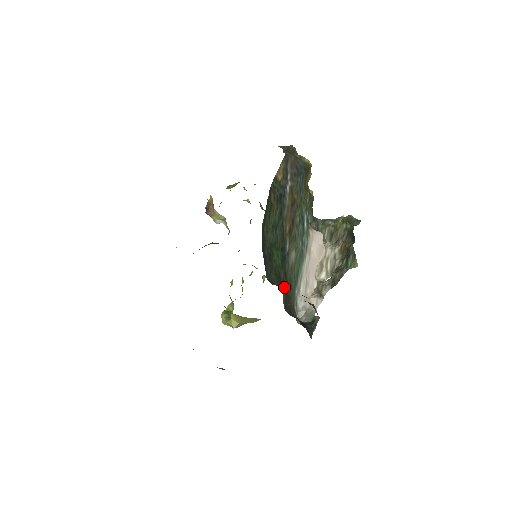
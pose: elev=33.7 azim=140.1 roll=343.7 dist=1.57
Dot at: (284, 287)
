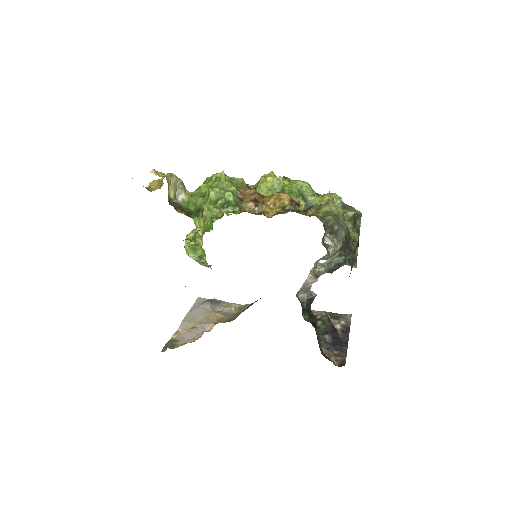
Dot at: occluded
